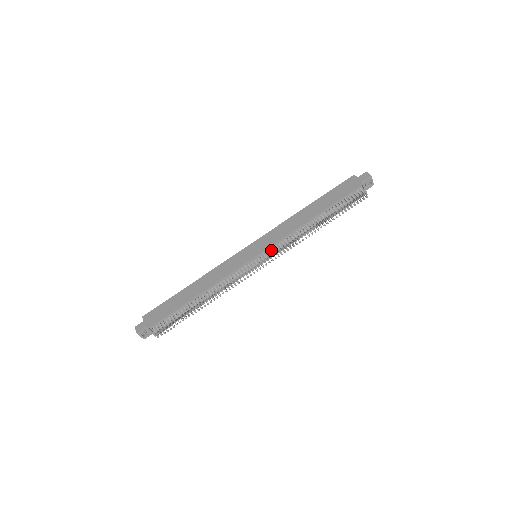
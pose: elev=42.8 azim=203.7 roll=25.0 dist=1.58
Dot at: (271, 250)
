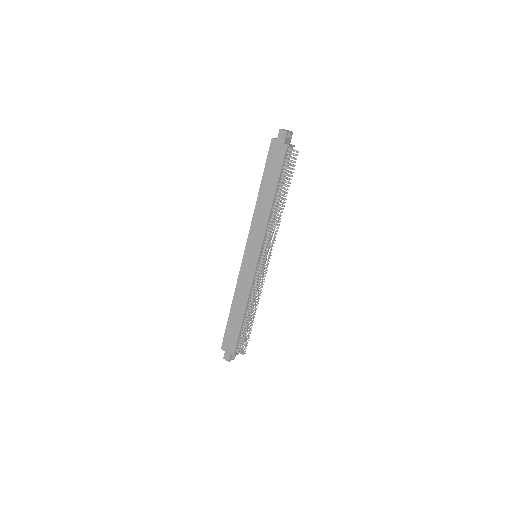
Dot at: (264, 246)
